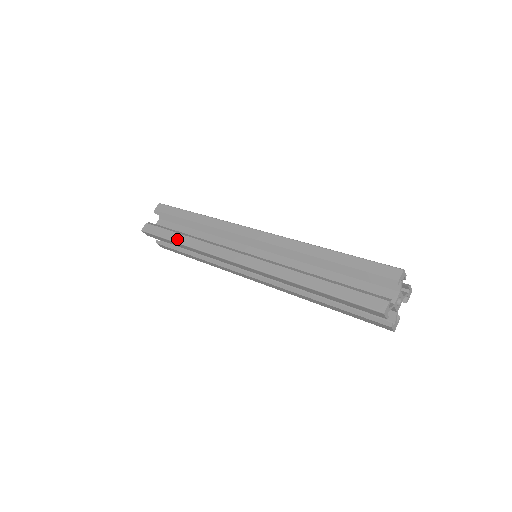
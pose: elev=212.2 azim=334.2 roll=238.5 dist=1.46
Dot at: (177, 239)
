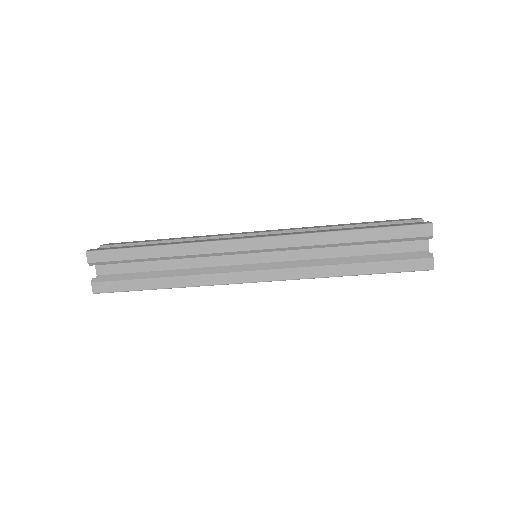
Dot at: (152, 245)
